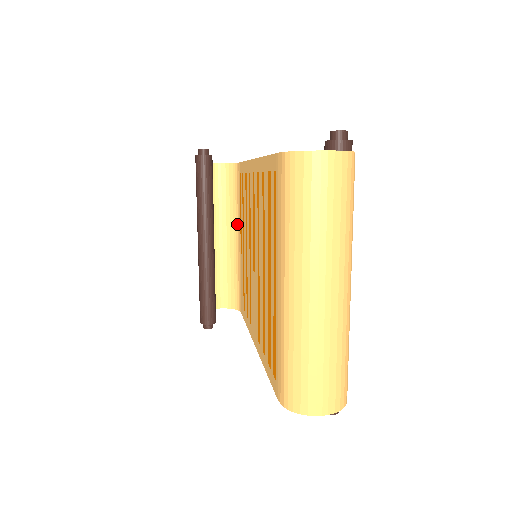
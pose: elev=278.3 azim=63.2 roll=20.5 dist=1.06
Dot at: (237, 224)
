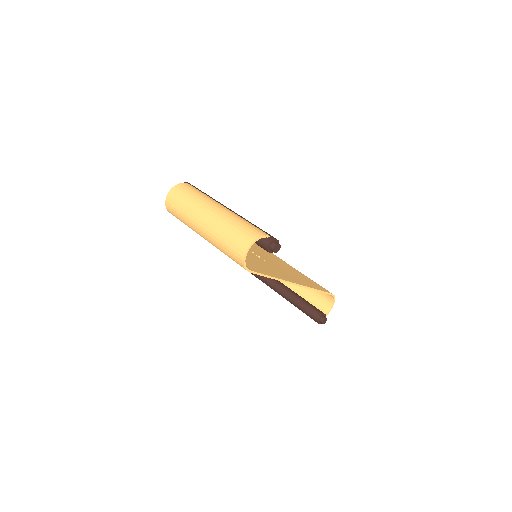
Dot at: occluded
